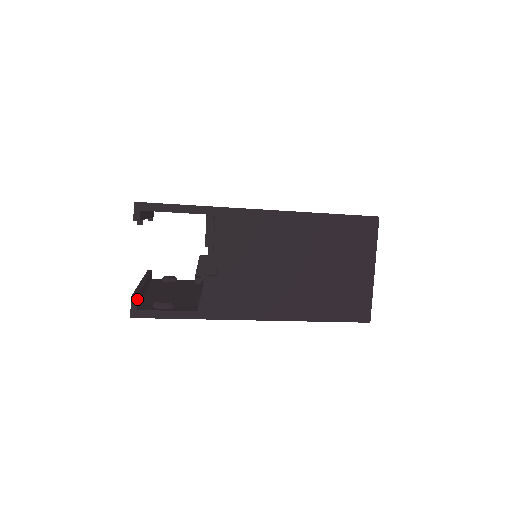
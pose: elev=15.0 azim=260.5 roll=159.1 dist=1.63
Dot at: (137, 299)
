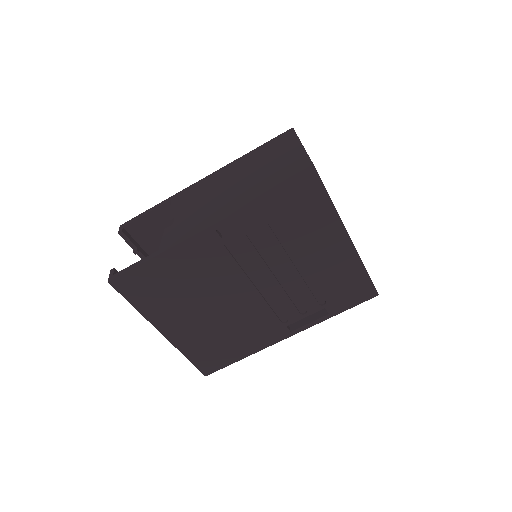
Dot at: (116, 271)
